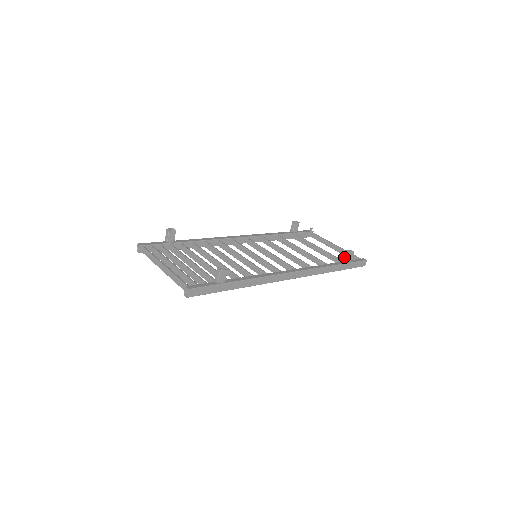
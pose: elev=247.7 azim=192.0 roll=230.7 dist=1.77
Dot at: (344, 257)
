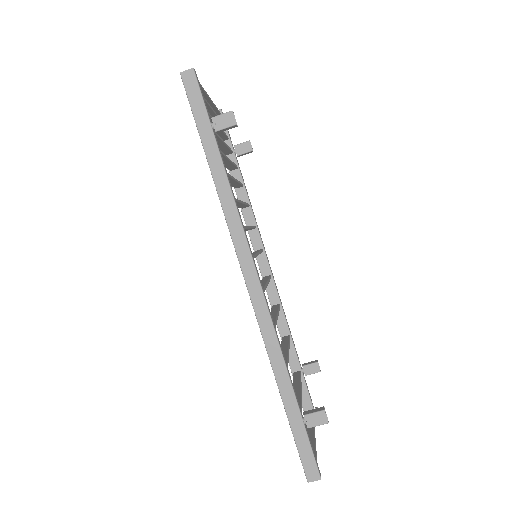
Dot at: occluded
